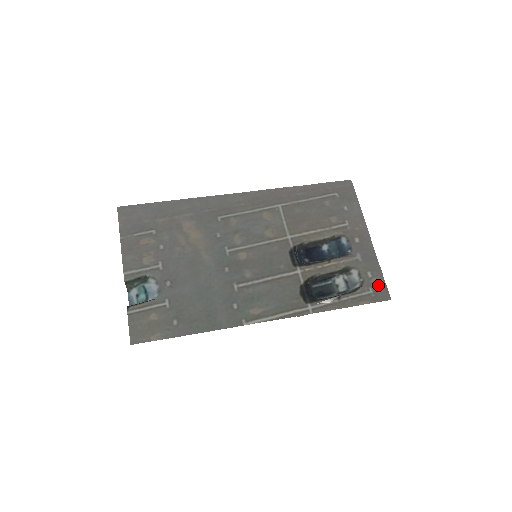
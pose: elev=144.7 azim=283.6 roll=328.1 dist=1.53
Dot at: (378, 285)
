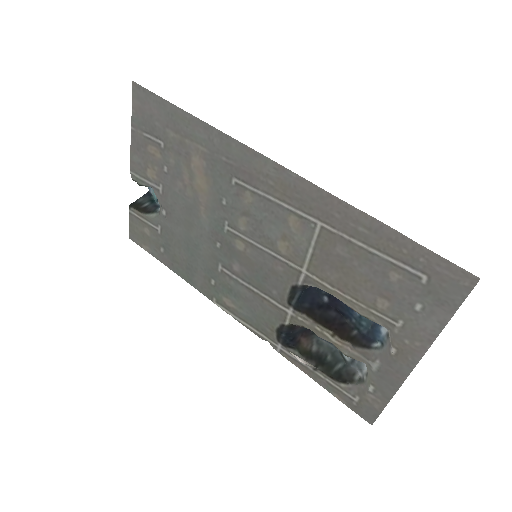
Dot at: (370, 404)
